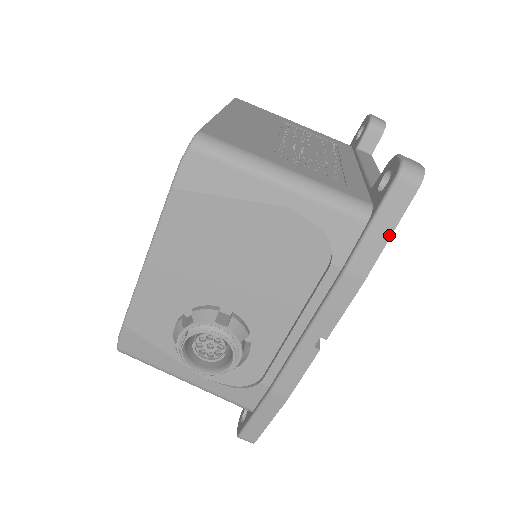
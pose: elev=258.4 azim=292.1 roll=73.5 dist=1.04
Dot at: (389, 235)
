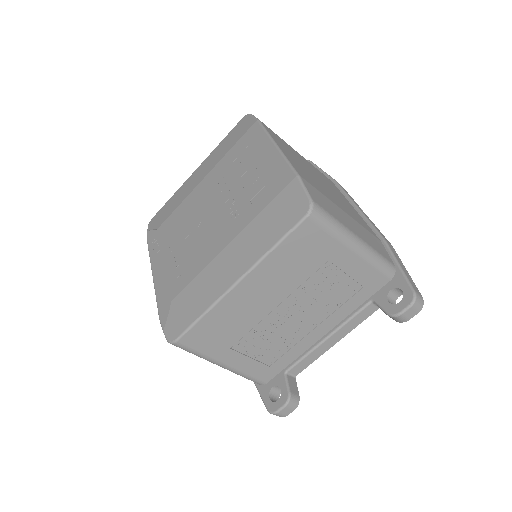
Dot at: occluded
